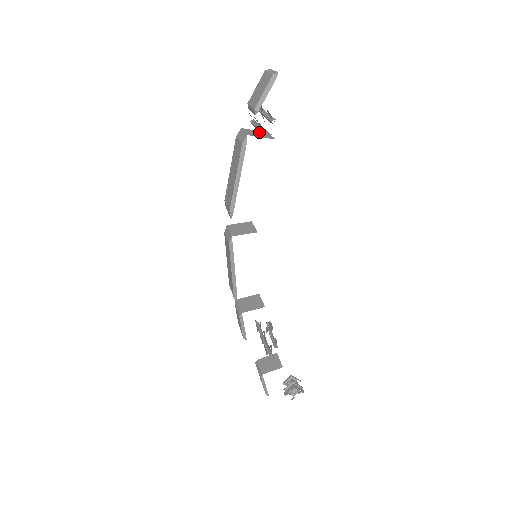
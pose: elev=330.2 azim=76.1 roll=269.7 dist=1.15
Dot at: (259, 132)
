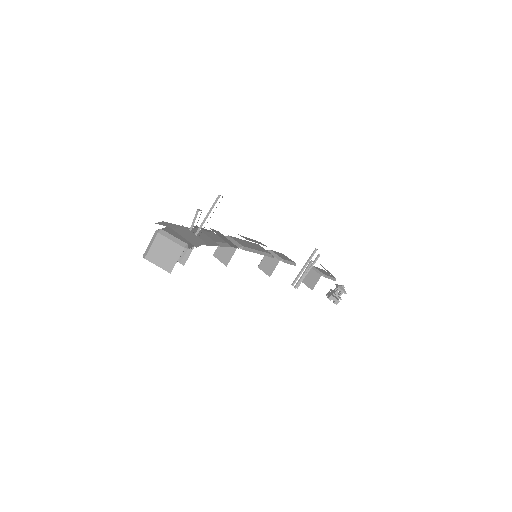
Dot at: occluded
